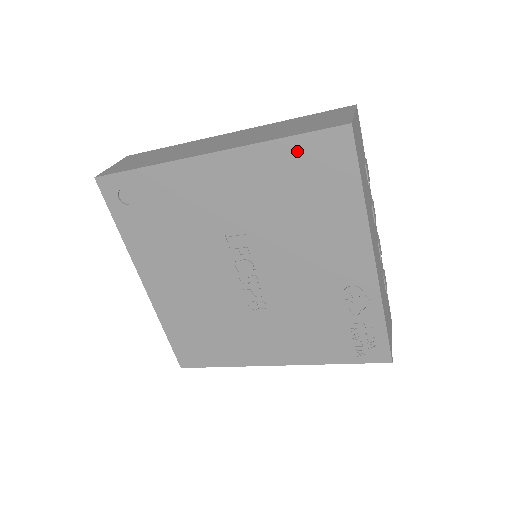
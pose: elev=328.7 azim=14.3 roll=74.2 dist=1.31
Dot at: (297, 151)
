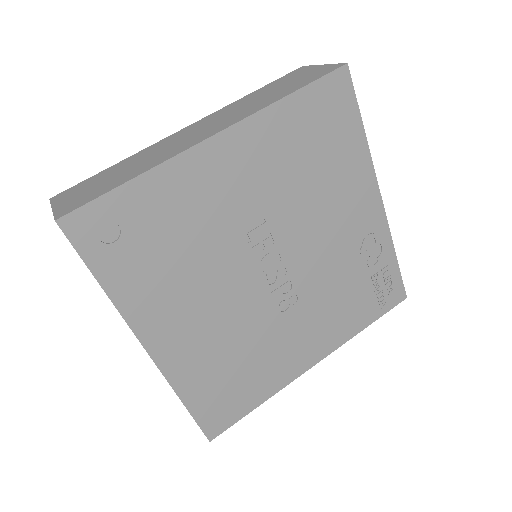
Dot at: (305, 105)
